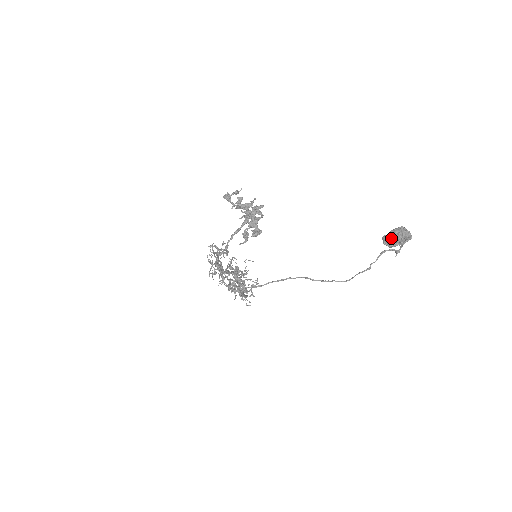
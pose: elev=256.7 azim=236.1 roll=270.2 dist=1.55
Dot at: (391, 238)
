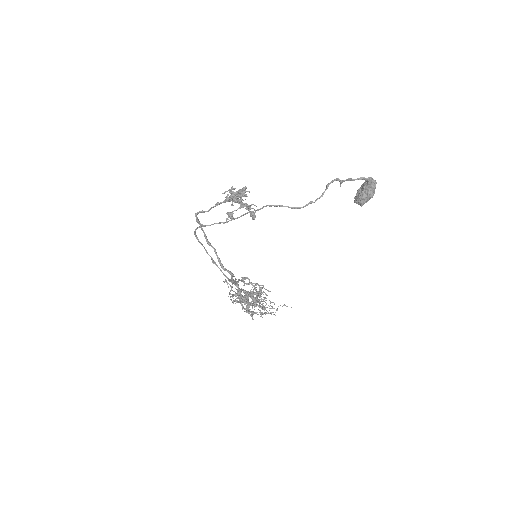
Dot at: (358, 192)
